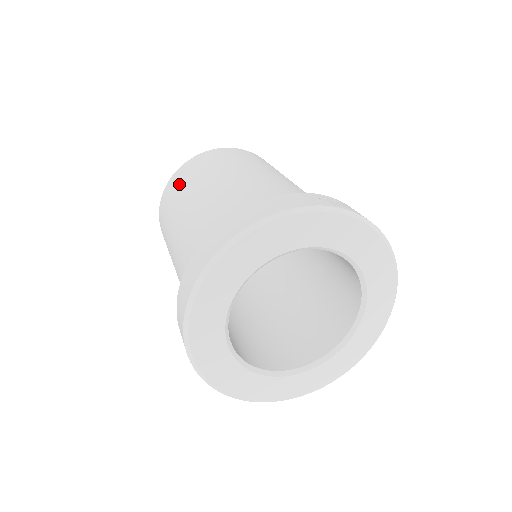
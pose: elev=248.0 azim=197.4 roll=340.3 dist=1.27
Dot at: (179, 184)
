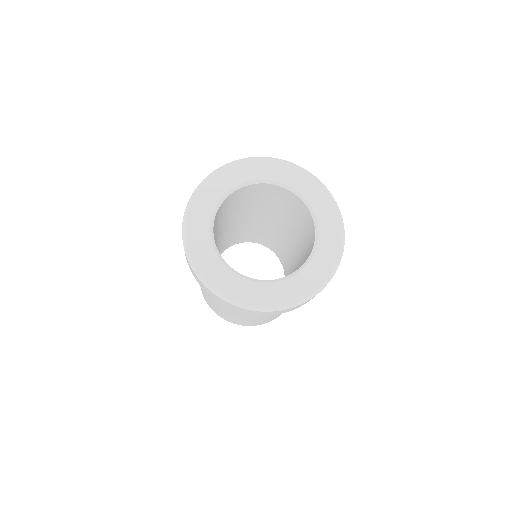
Dot at: occluded
